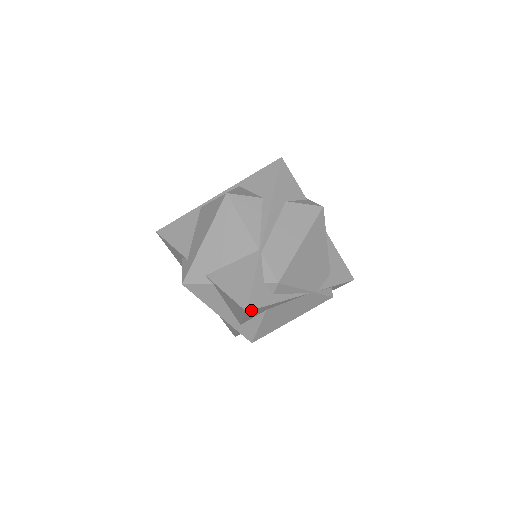
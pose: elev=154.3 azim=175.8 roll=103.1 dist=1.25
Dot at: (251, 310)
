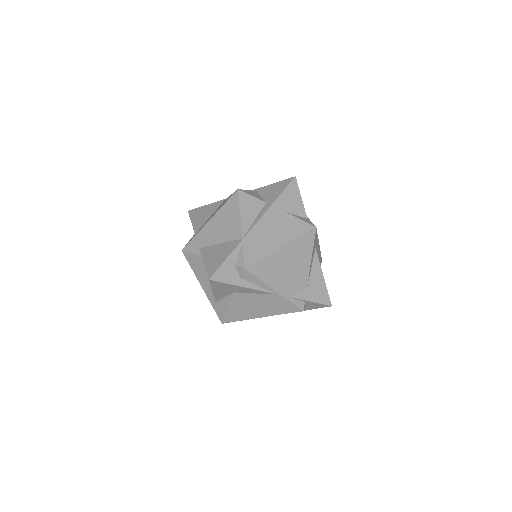
Dot at: (214, 280)
